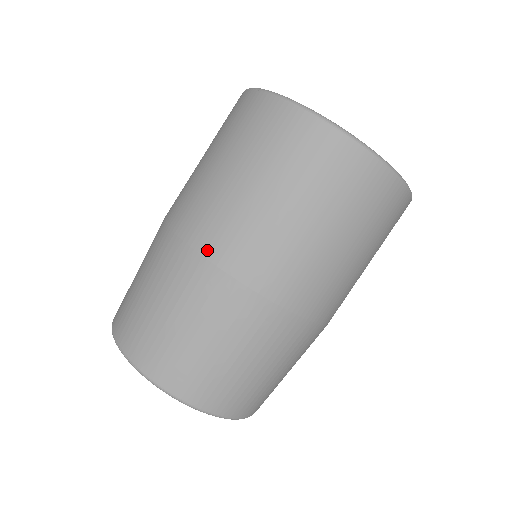
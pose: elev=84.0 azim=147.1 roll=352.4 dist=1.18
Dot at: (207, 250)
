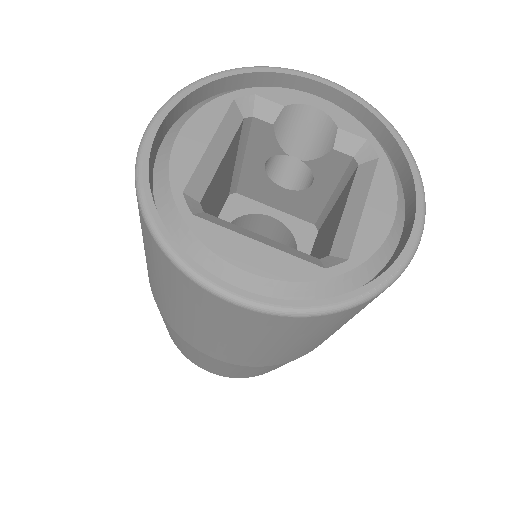
Dot at: (184, 339)
